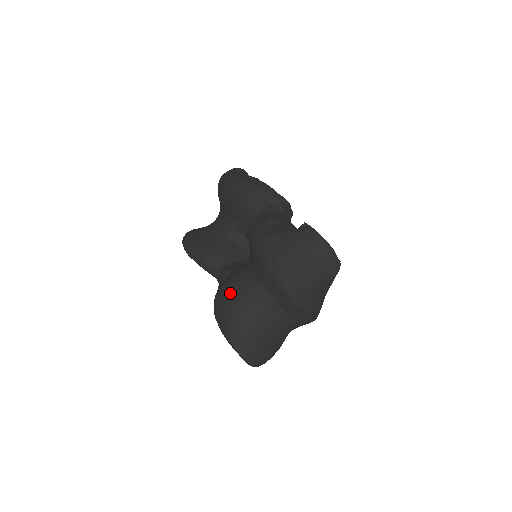
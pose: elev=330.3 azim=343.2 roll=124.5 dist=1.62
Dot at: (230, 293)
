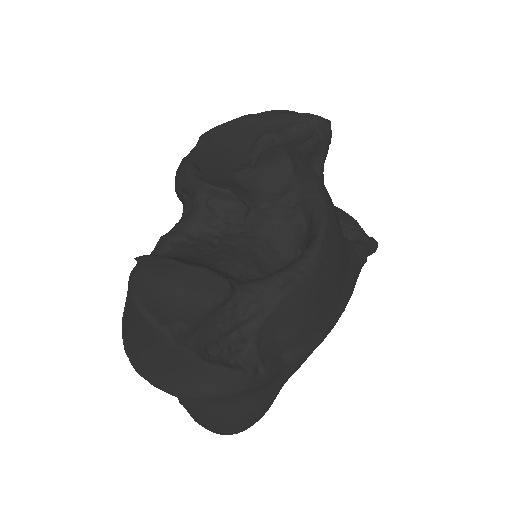
Dot at: occluded
